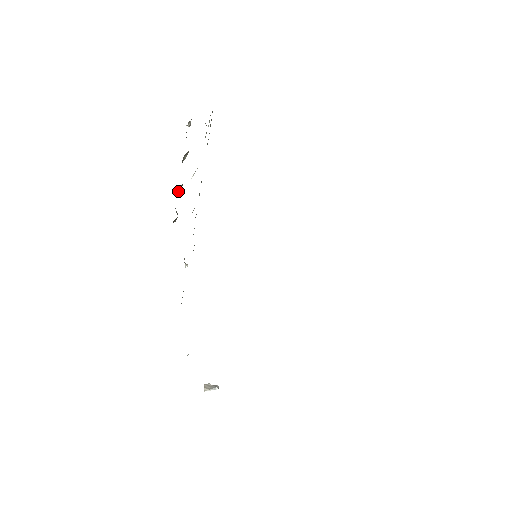
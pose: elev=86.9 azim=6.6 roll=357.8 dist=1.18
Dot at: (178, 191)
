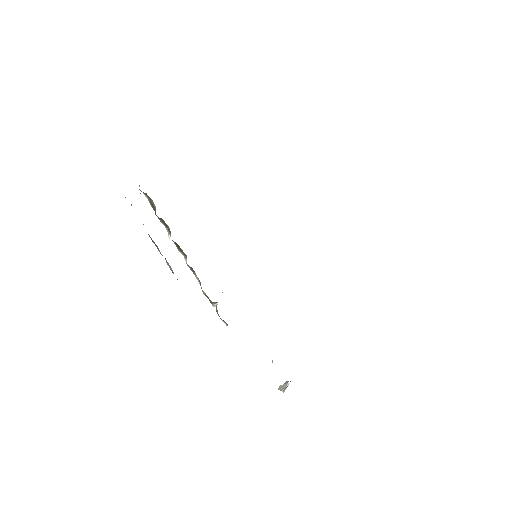
Dot at: occluded
